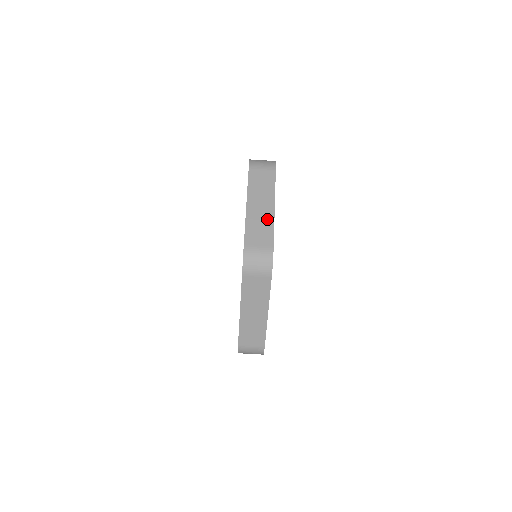
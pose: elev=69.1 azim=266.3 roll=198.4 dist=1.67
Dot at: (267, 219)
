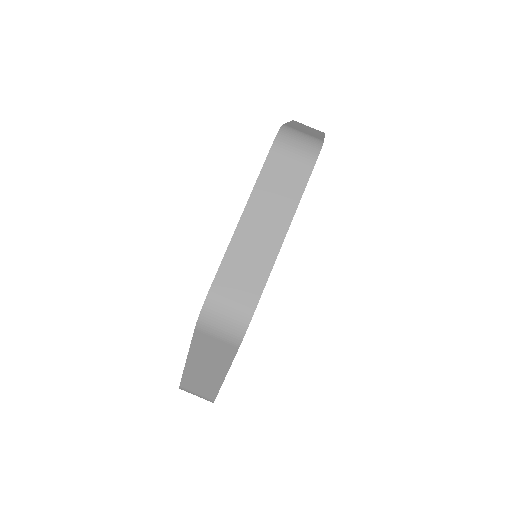
Dot at: (265, 253)
